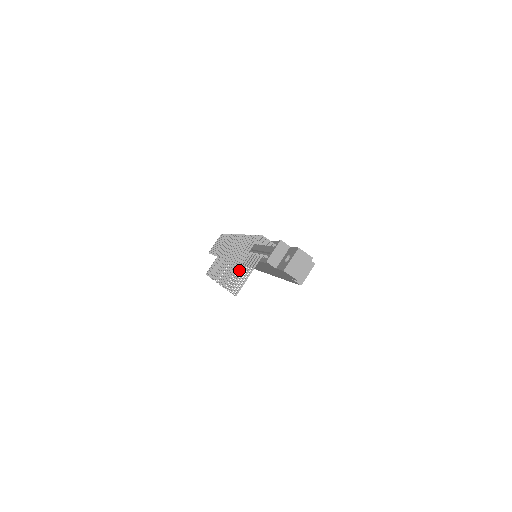
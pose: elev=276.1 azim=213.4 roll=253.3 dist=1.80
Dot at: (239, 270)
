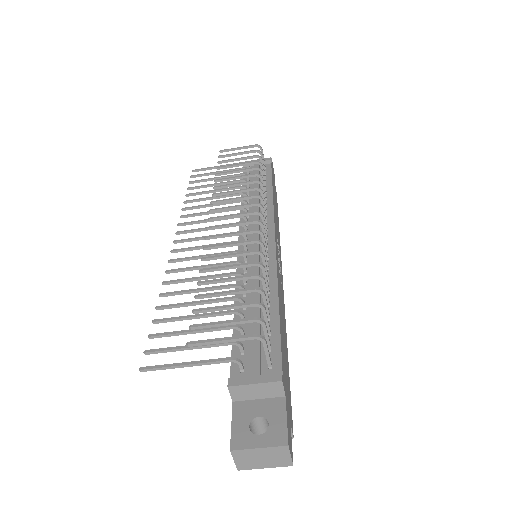
Dot at: (198, 302)
